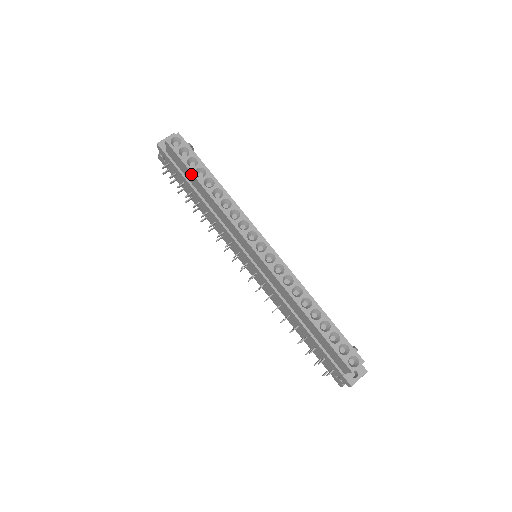
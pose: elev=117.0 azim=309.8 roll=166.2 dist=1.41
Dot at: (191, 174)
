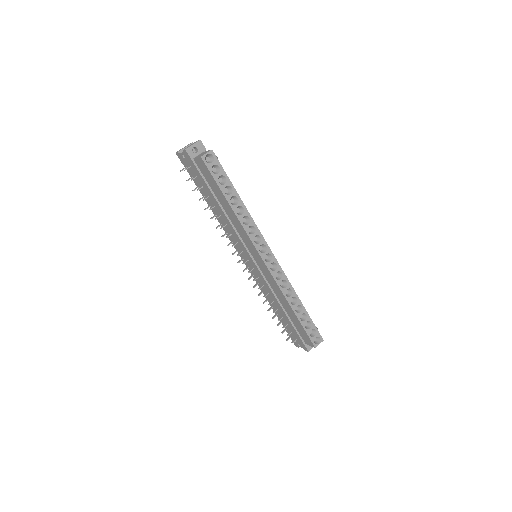
Dot at: (220, 190)
